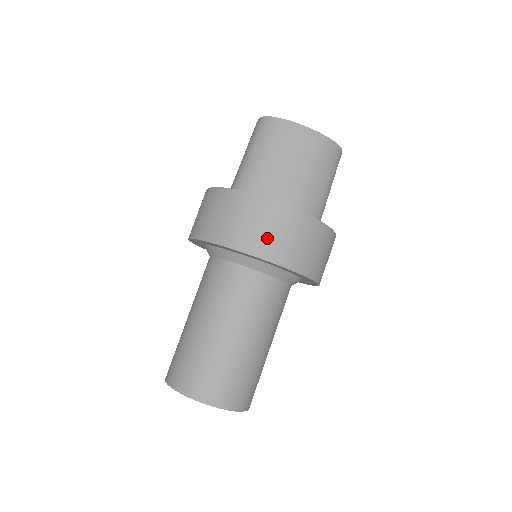
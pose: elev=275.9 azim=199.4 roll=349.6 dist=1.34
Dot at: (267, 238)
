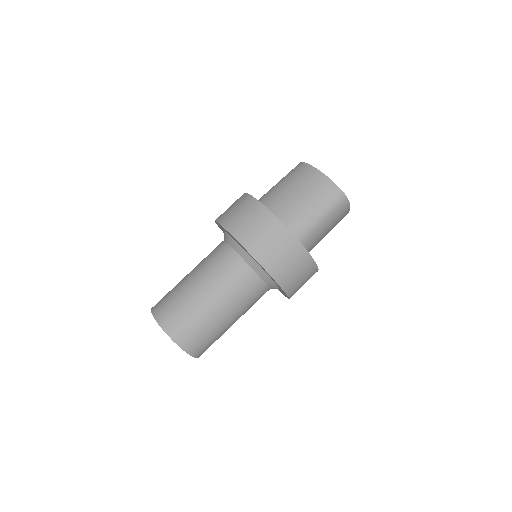
Dot at: (239, 220)
